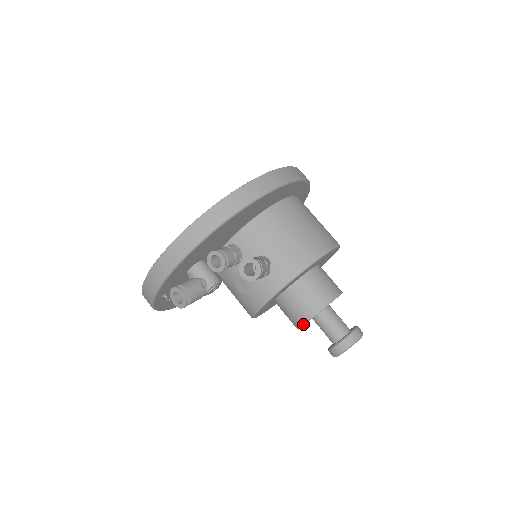
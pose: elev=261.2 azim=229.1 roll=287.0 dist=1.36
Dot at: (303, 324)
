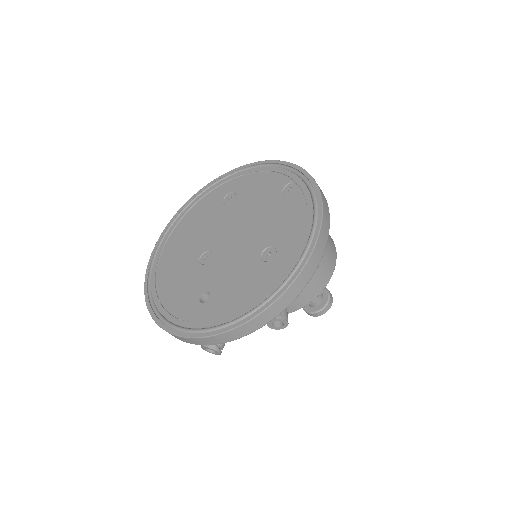
Dot at: occluded
